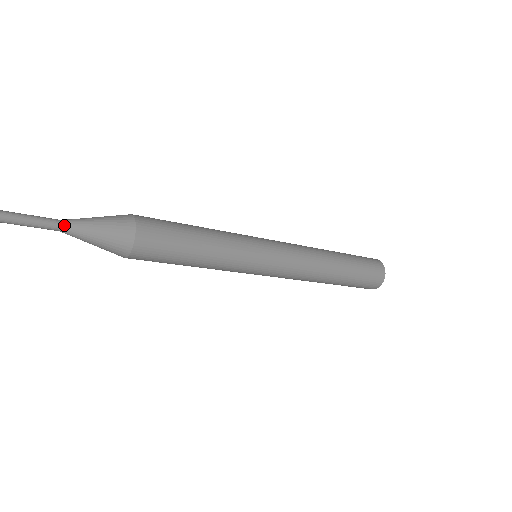
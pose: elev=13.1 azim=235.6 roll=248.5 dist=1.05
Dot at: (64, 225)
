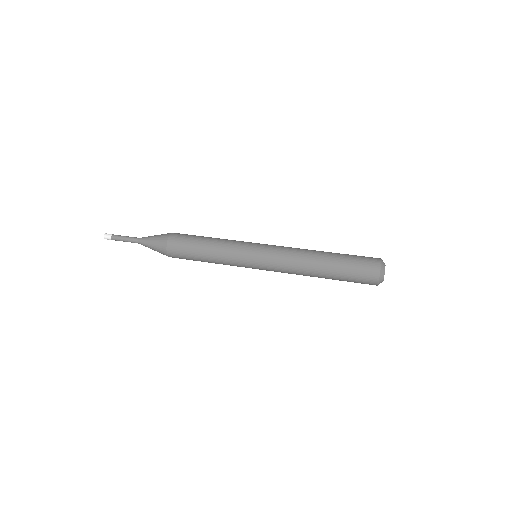
Dot at: occluded
